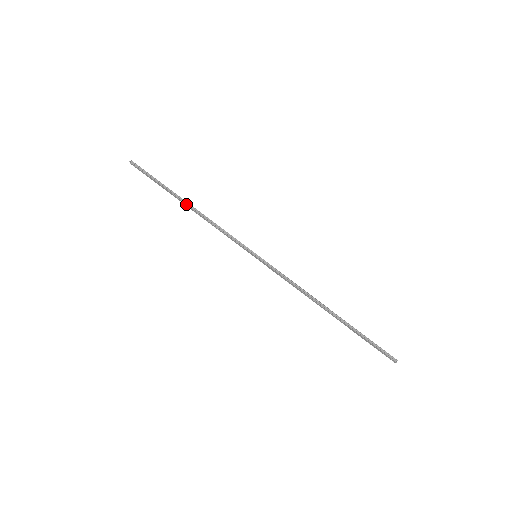
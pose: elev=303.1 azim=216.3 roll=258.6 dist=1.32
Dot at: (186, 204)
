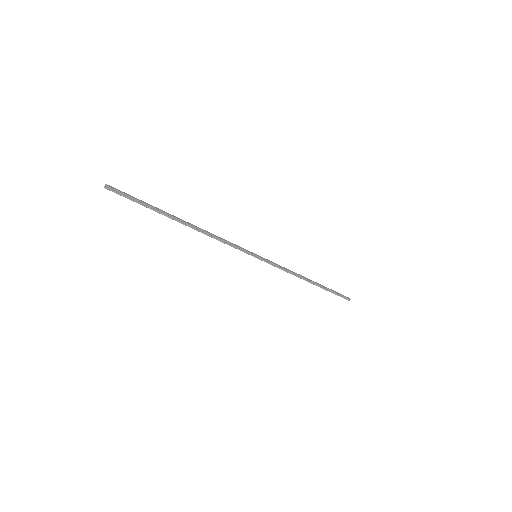
Dot at: occluded
